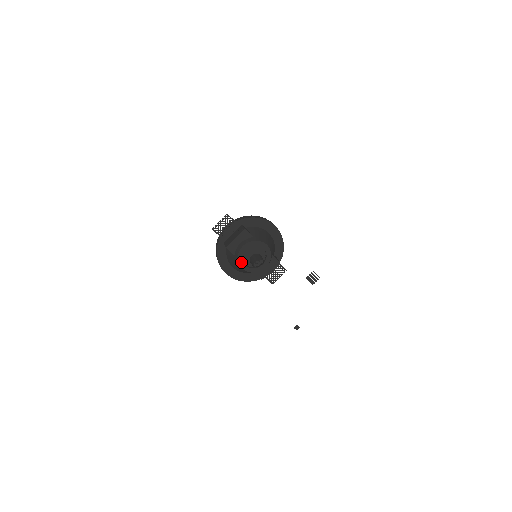
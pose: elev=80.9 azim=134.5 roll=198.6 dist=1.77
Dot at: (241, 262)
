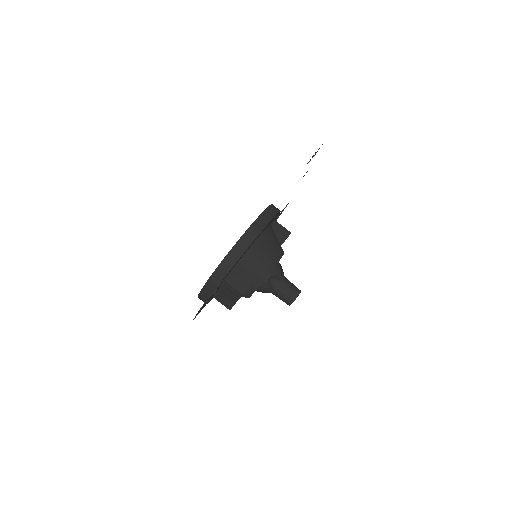
Dot at: occluded
